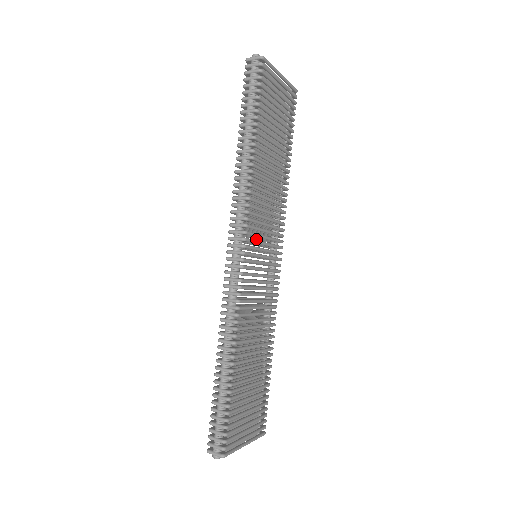
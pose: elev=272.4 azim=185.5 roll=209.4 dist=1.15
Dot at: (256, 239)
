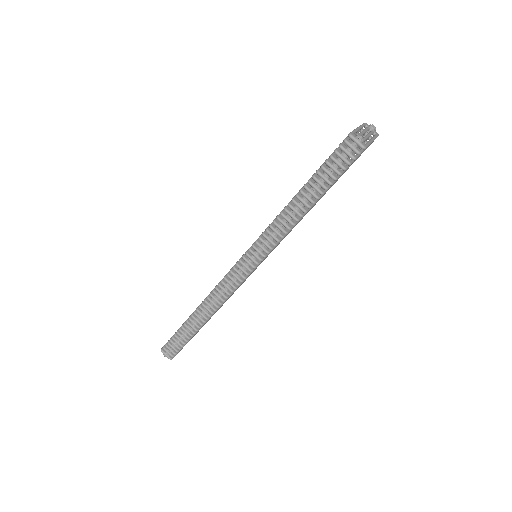
Dot at: occluded
